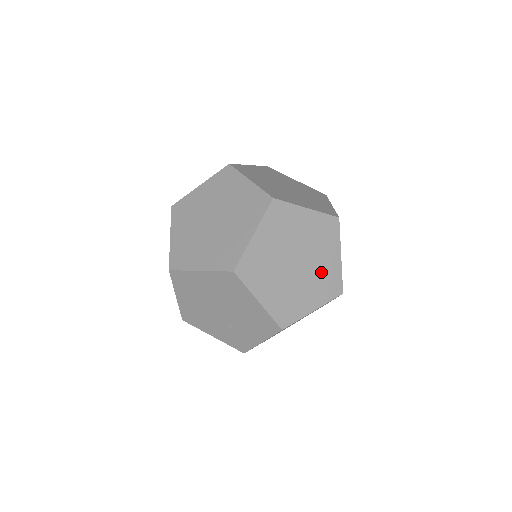
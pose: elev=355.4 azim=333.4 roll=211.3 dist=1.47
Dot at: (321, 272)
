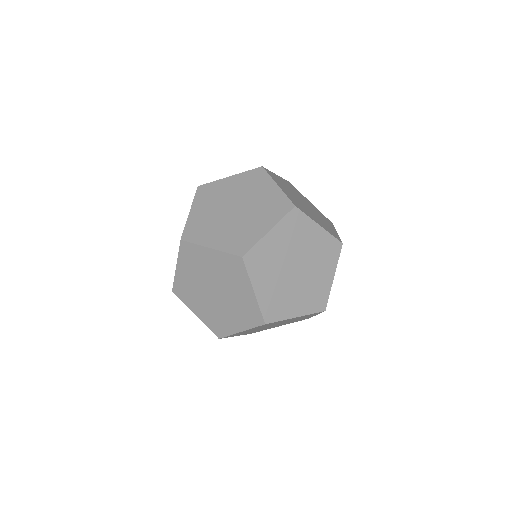
Dot at: (243, 229)
